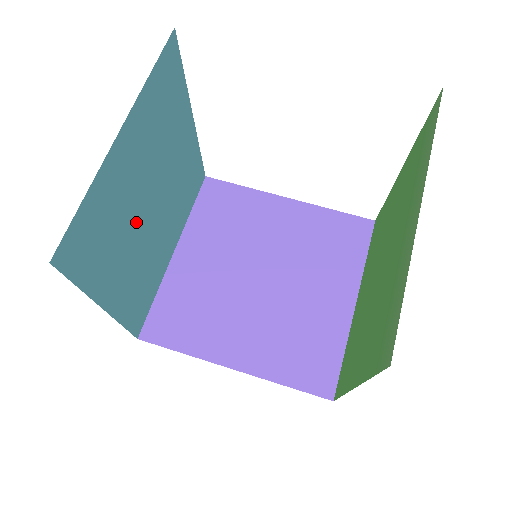
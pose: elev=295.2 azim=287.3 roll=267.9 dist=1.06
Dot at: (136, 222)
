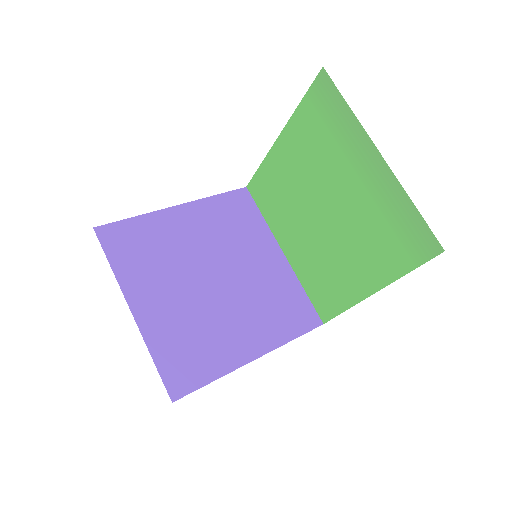
Dot at: occluded
